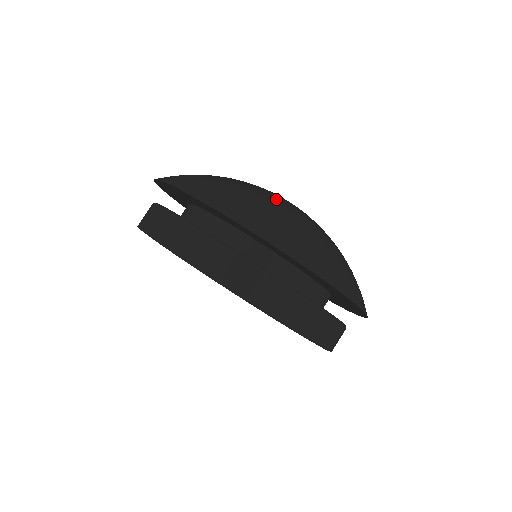
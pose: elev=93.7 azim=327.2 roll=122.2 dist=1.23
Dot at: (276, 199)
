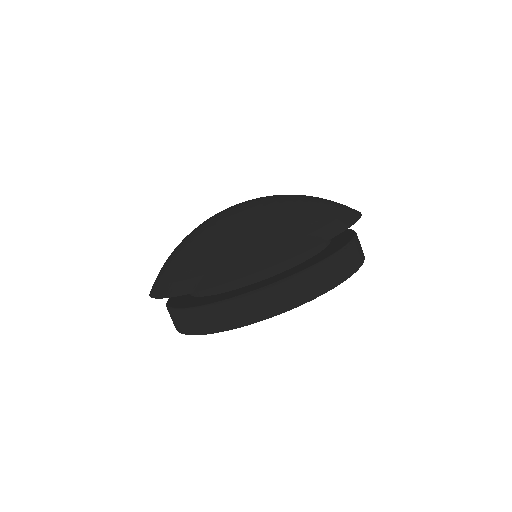
Dot at: (286, 202)
